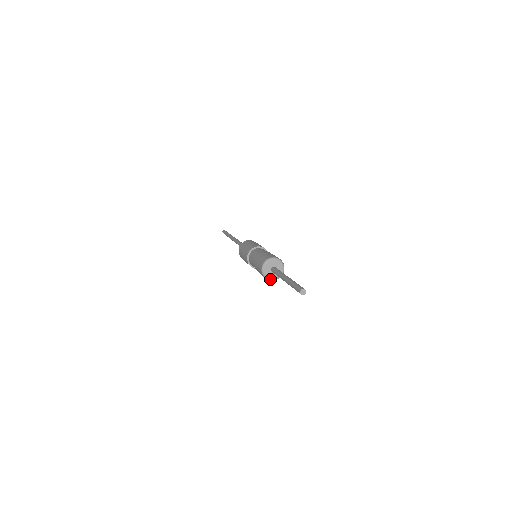
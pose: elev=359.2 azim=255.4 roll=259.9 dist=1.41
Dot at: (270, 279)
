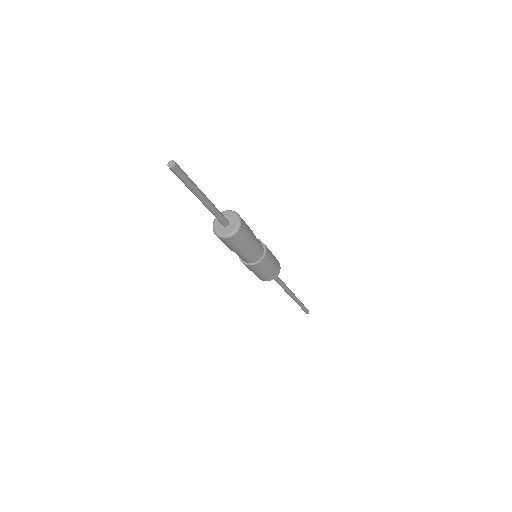
Dot at: (225, 236)
